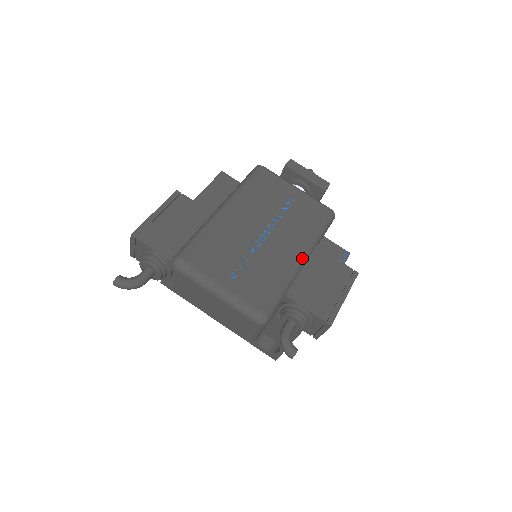
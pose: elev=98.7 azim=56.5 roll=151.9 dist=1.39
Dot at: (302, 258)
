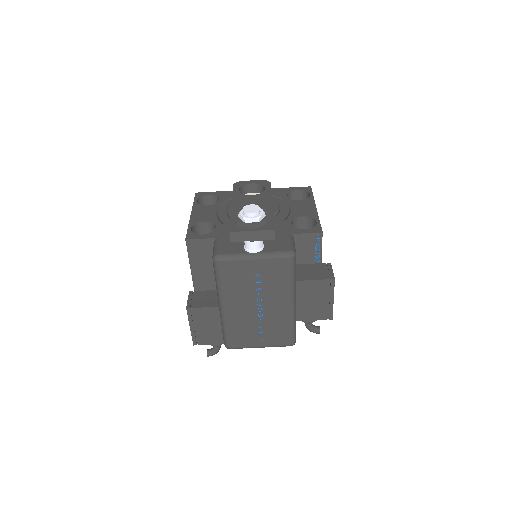
Dot at: (292, 305)
